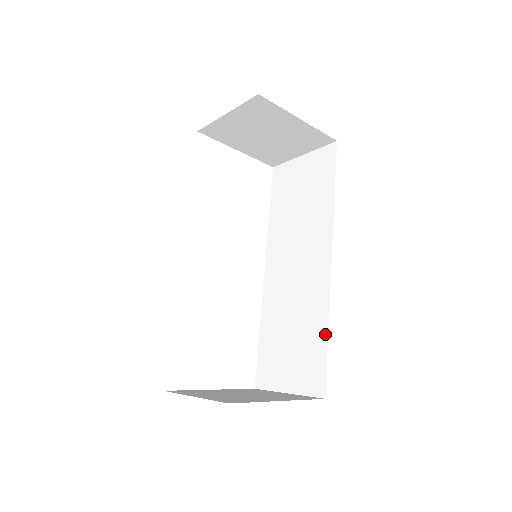
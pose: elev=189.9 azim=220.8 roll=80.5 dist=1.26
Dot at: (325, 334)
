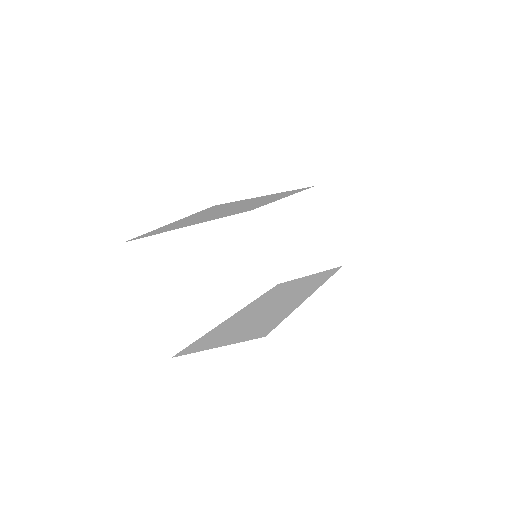
Dot at: (287, 314)
